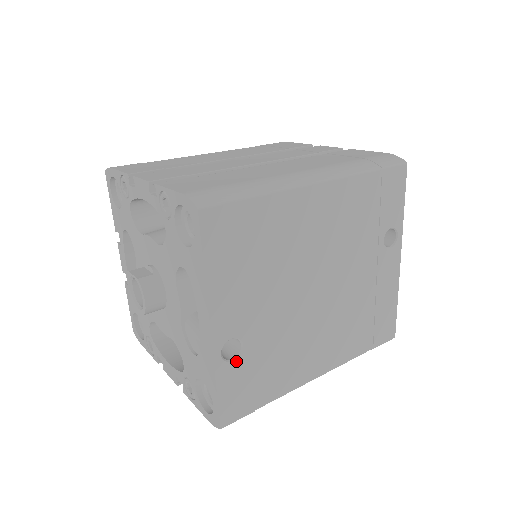
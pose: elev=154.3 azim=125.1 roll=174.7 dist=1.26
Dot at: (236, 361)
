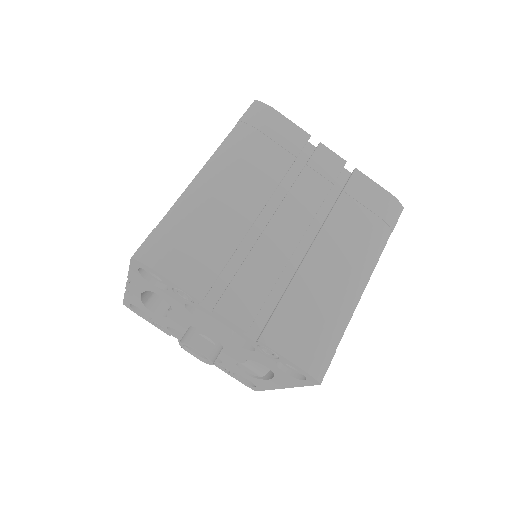
Dot at: occluded
